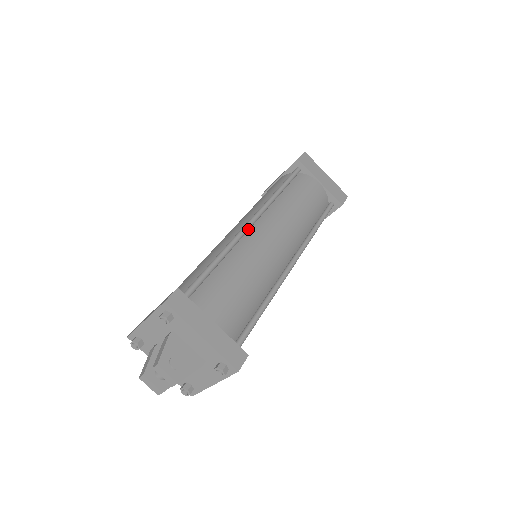
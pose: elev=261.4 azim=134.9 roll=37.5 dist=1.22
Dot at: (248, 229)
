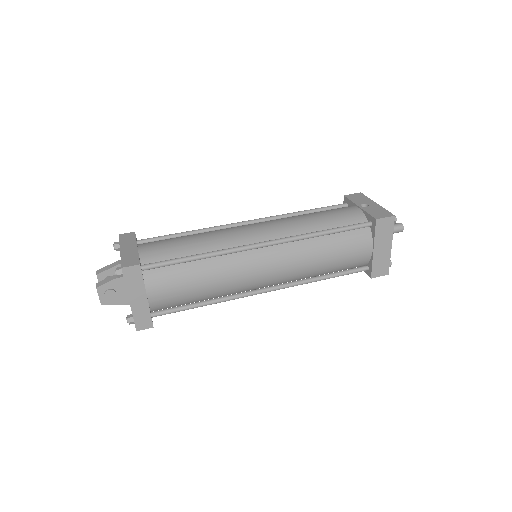
Dot at: (251, 249)
